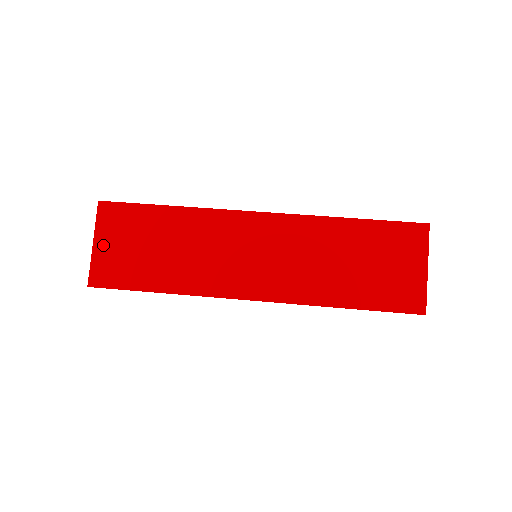
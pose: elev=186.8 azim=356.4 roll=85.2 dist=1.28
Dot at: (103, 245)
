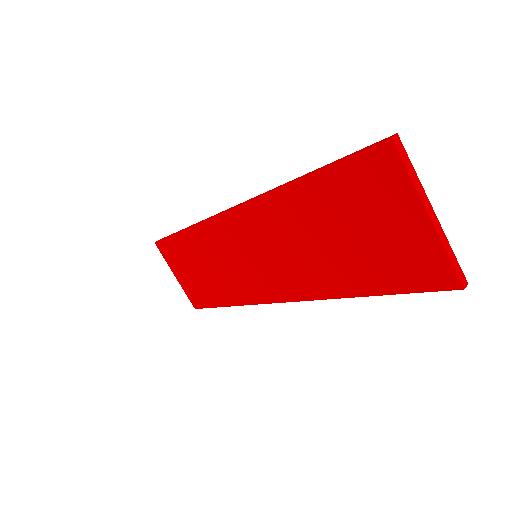
Dot at: (179, 276)
